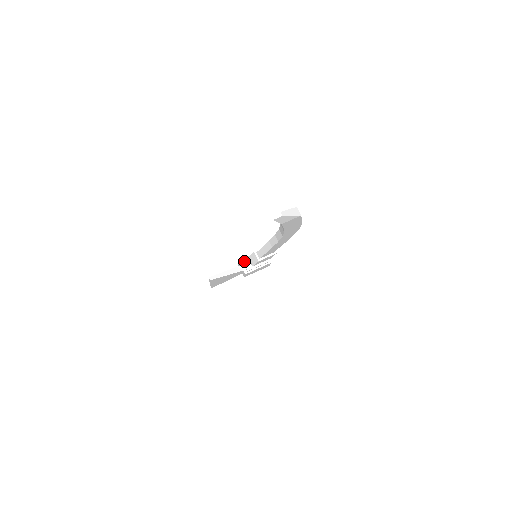
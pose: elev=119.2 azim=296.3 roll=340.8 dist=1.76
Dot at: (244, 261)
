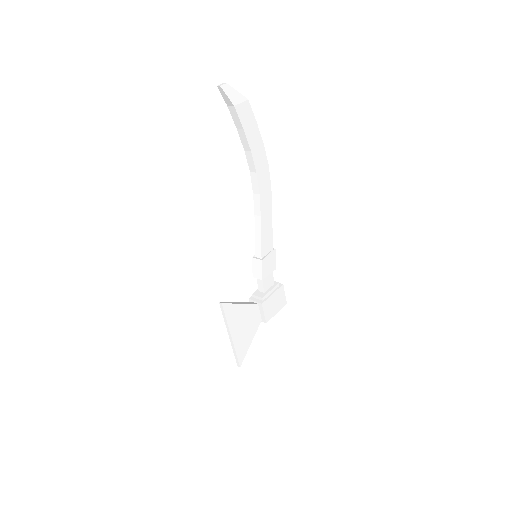
Dot at: (253, 294)
